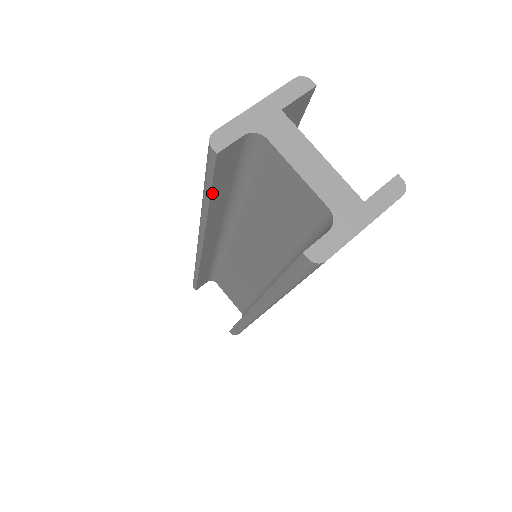
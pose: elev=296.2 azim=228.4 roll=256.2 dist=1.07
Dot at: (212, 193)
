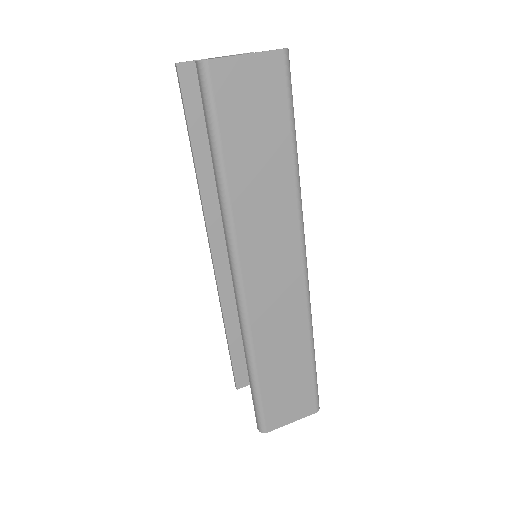
Dot at: (189, 126)
